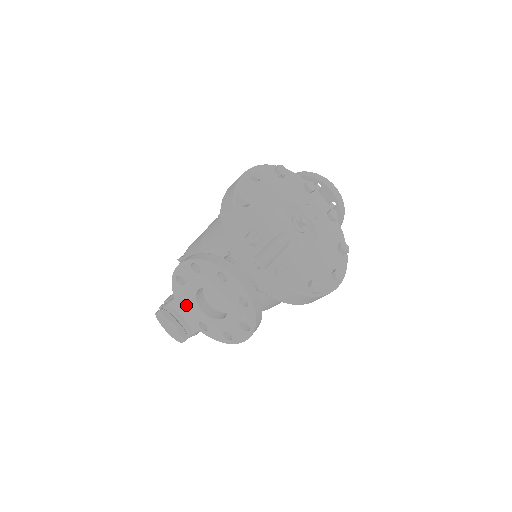
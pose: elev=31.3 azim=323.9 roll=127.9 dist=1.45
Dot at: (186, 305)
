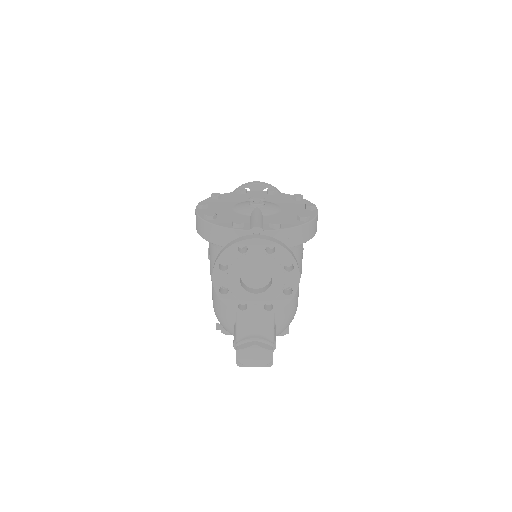
Dot at: (245, 308)
